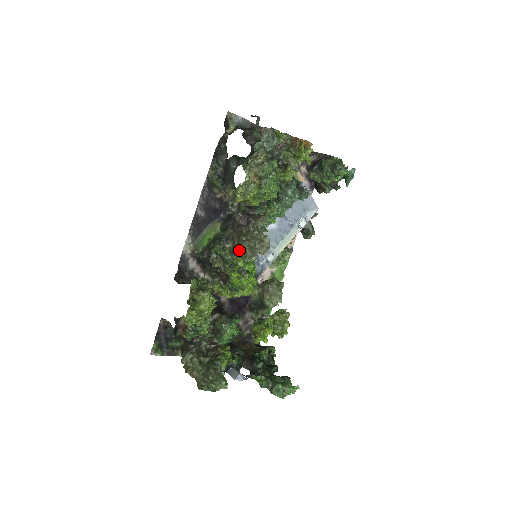
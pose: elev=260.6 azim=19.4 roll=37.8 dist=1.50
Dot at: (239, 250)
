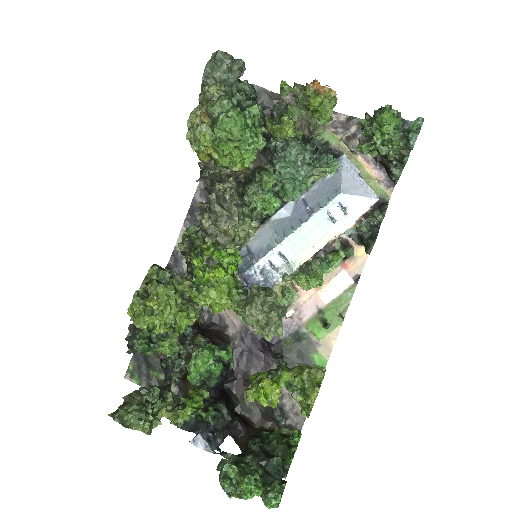
Dot at: (203, 226)
